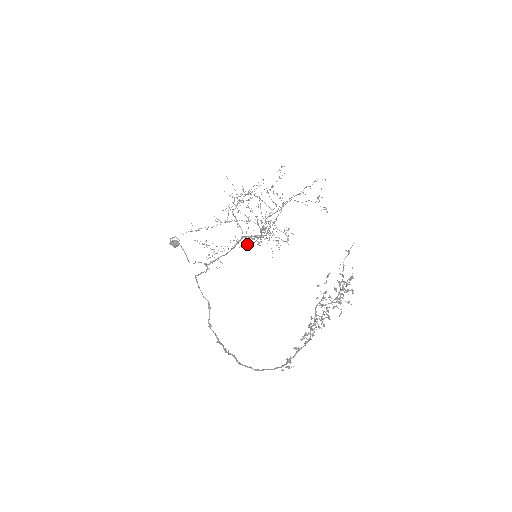
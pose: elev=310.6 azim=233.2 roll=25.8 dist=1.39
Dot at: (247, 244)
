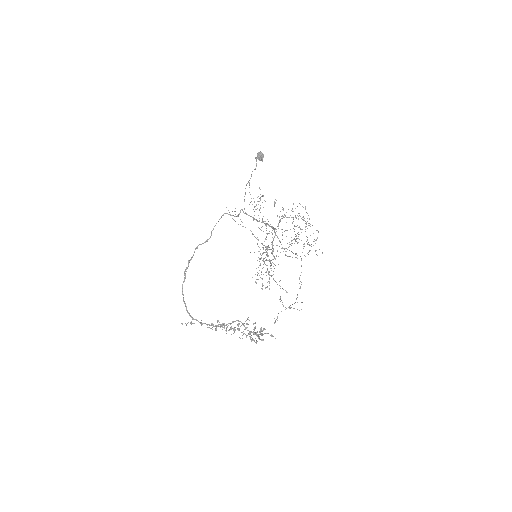
Dot at: occluded
